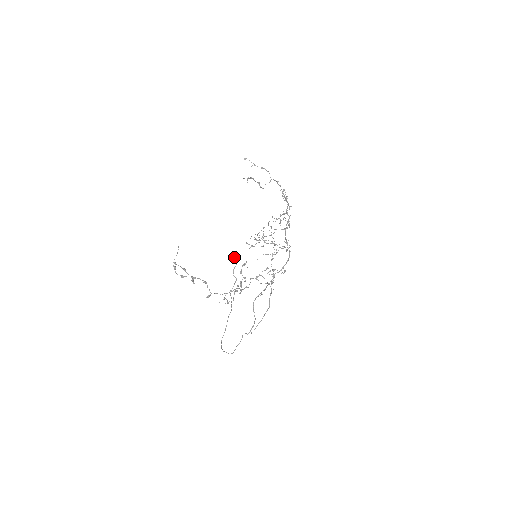
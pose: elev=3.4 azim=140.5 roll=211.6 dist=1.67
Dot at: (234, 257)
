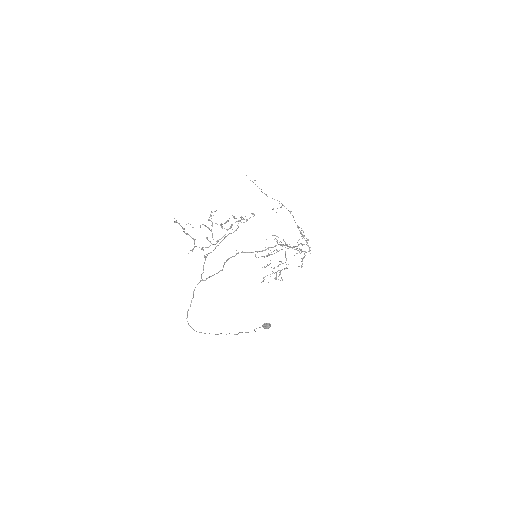
Dot at: (264, 323)
